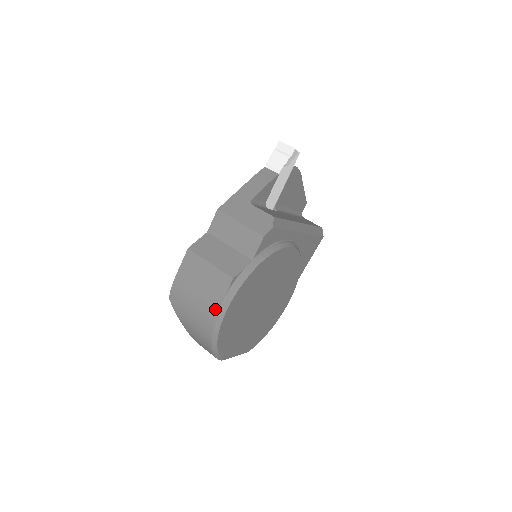
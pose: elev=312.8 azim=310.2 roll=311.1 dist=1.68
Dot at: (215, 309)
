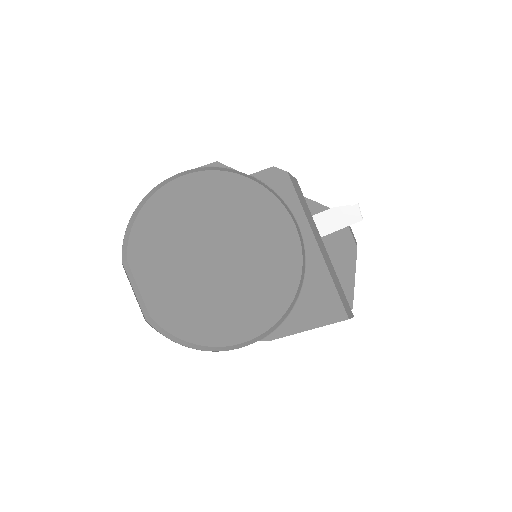
Dot at: occluded
